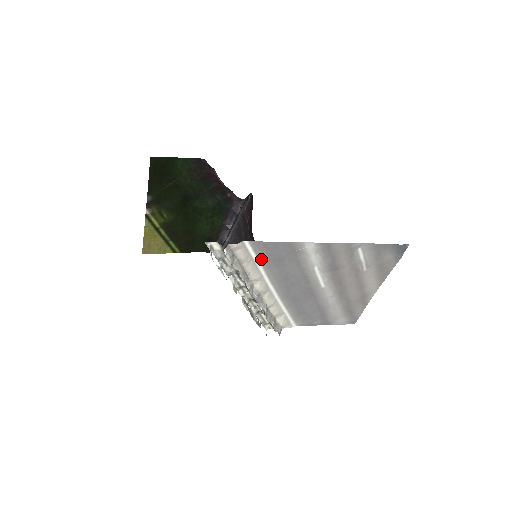
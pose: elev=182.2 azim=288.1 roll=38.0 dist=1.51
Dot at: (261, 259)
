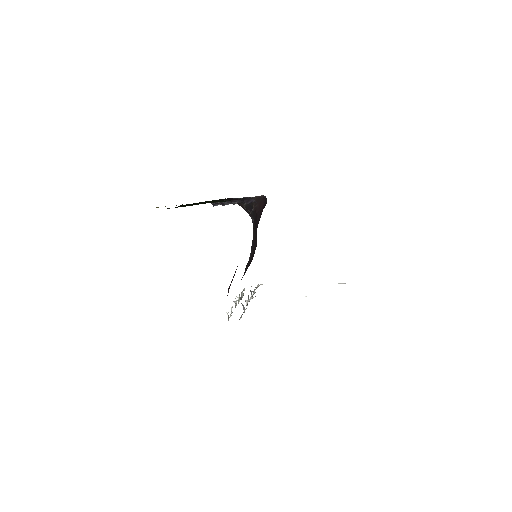
Dot at: occluded
